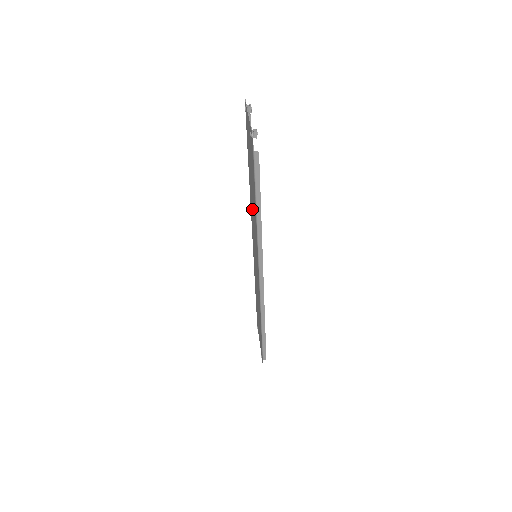
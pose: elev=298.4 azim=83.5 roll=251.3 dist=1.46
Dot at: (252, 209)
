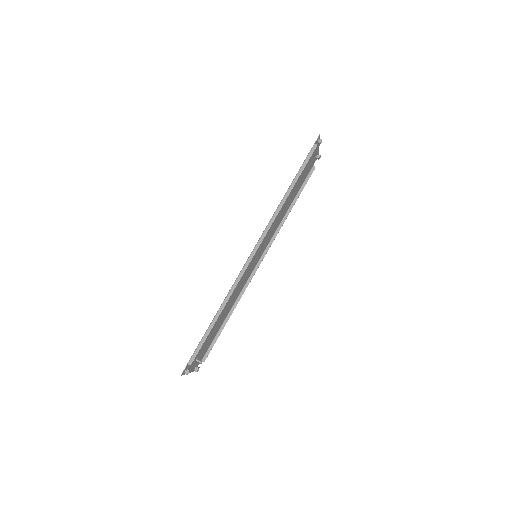
Dot at: (279, 217)
